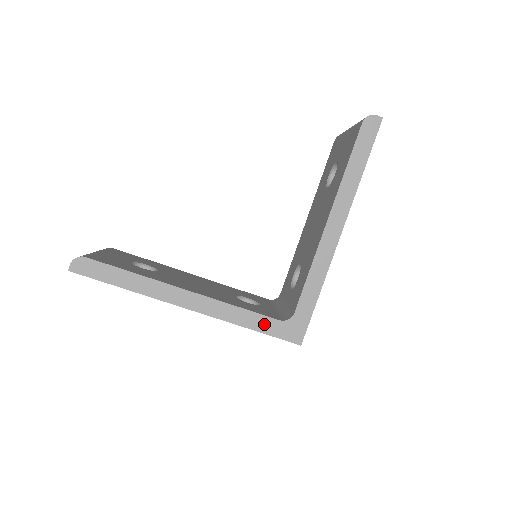
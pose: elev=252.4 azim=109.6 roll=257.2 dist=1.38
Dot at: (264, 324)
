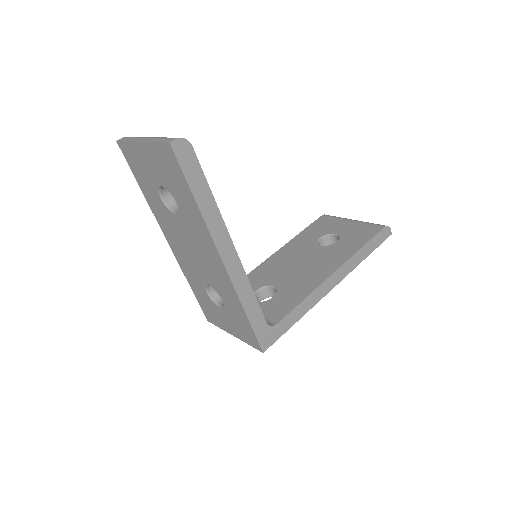
Dot at: (256, 318)
